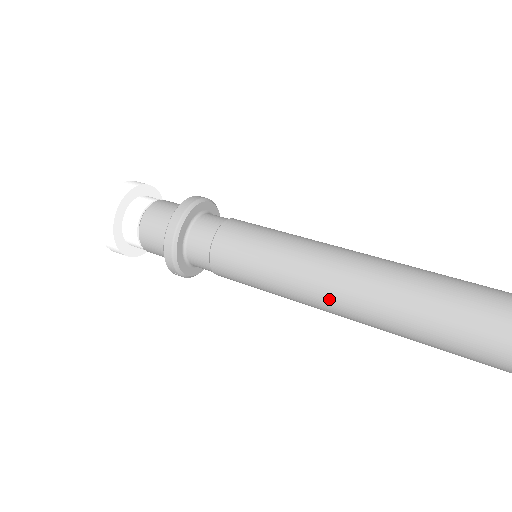
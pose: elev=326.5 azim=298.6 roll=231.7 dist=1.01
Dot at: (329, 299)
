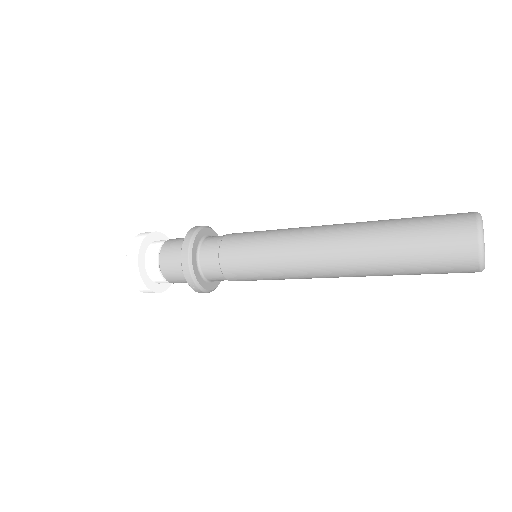
Dot at: (318, 255)
